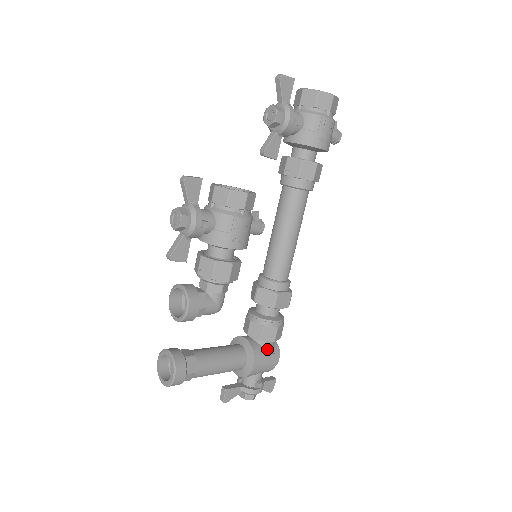
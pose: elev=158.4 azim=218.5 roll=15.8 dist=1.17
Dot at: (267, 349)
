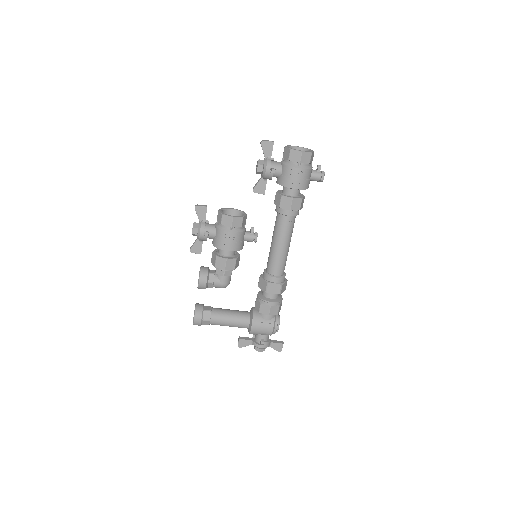
Dot at: (266, 319)
